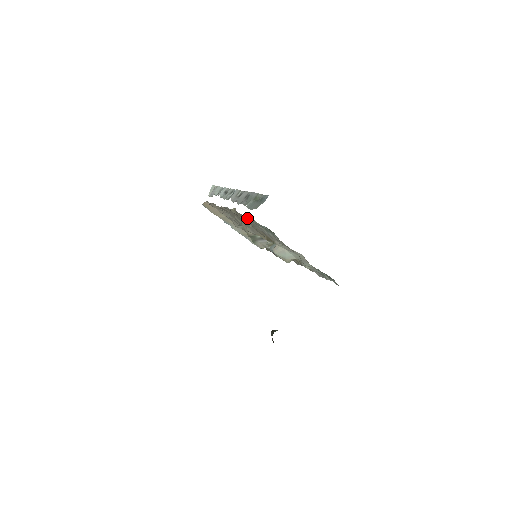
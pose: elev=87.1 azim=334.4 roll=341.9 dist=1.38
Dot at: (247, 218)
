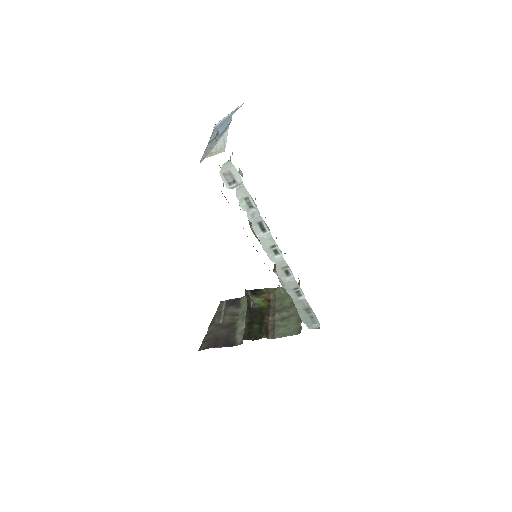
Dot at: occluded
